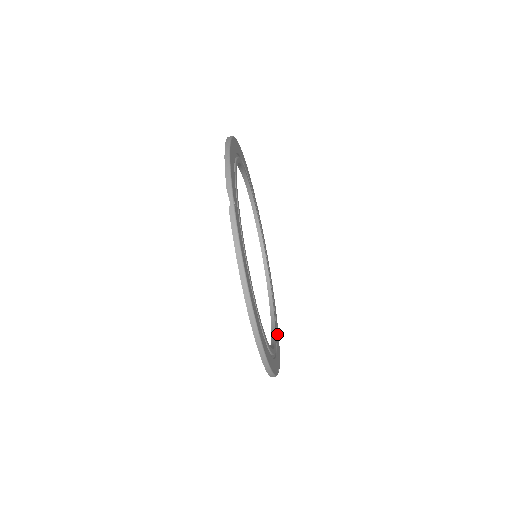
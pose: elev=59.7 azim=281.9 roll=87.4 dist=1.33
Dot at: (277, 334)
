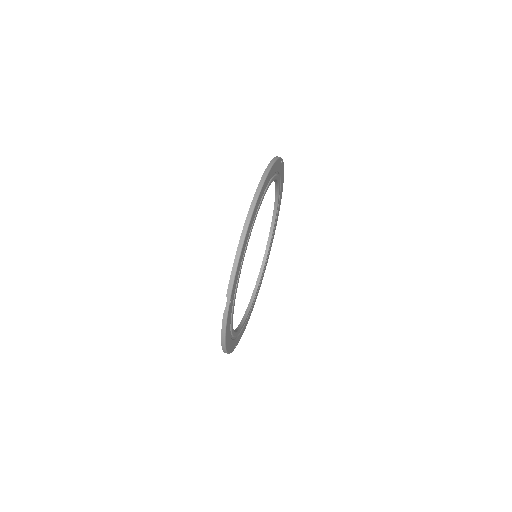
Dot at: (229, 337)
